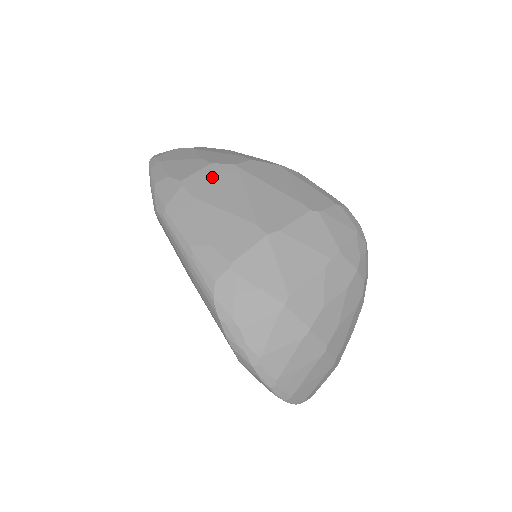
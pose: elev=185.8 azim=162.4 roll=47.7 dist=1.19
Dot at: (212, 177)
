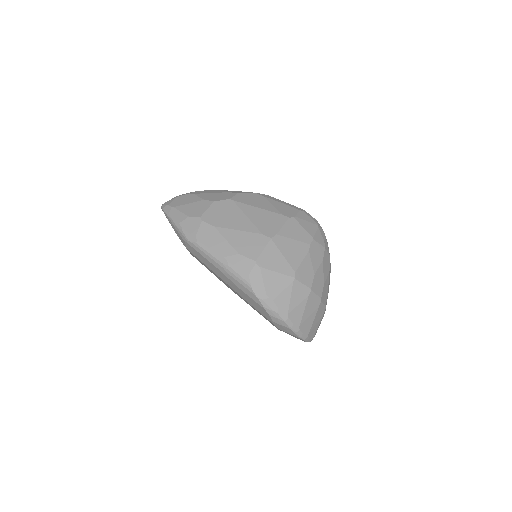
Dot at: (219, 210)
